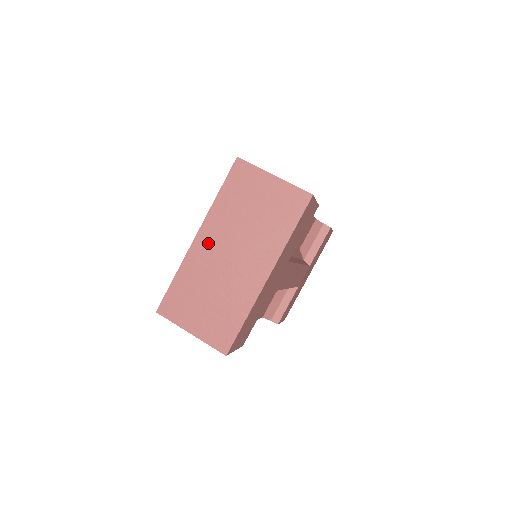
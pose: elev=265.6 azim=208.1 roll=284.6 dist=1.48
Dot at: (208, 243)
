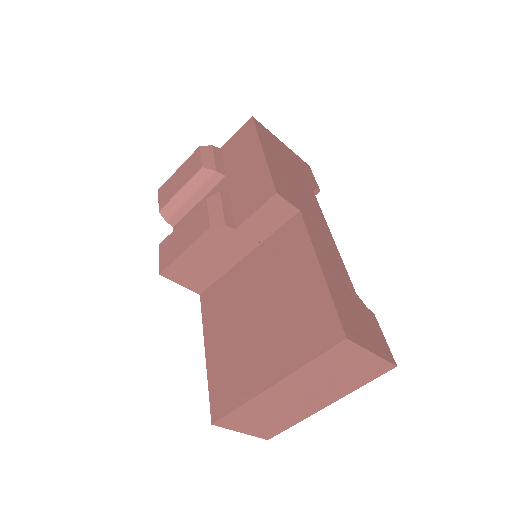
Dot at: (283, 390)
